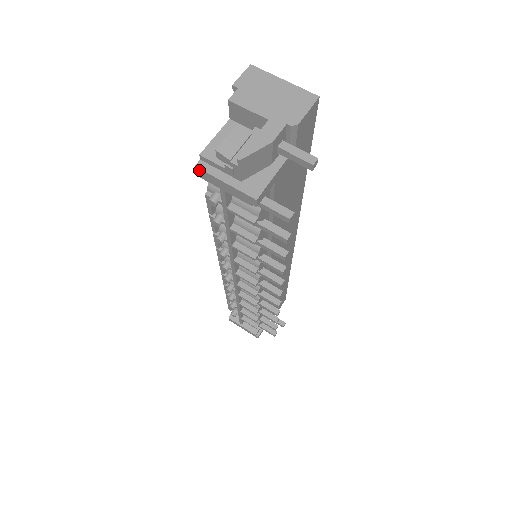
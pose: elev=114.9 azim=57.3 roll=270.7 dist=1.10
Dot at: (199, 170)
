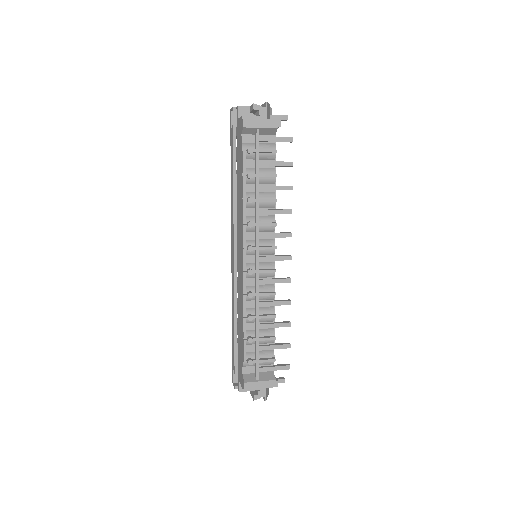
Dot at: (246, 120)
